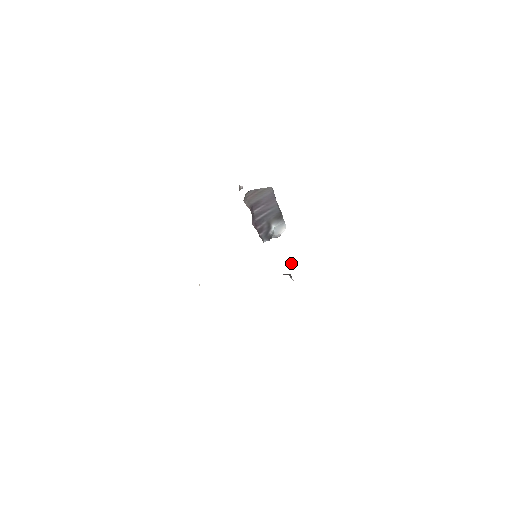
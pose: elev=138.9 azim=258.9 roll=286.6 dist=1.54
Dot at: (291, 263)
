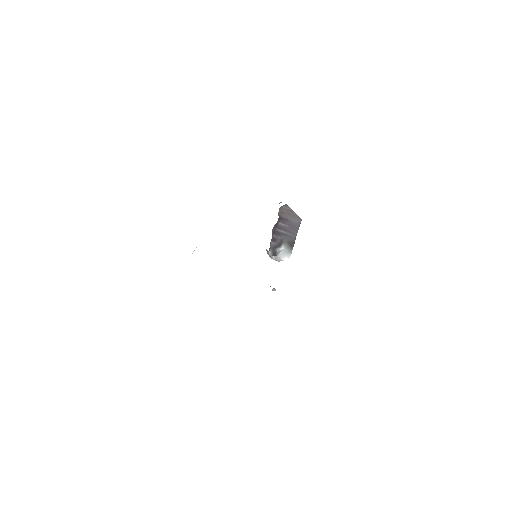
Dot at: (273, 288)
